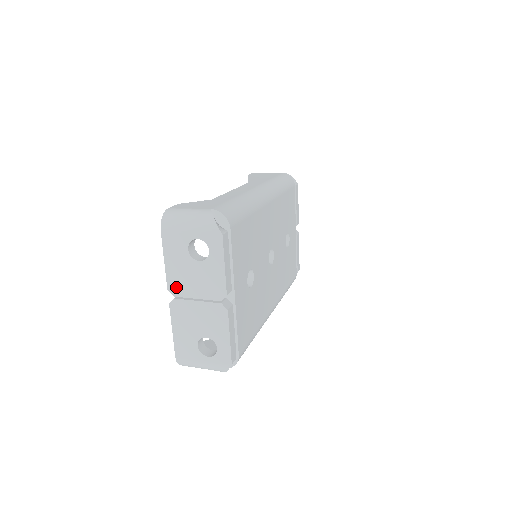
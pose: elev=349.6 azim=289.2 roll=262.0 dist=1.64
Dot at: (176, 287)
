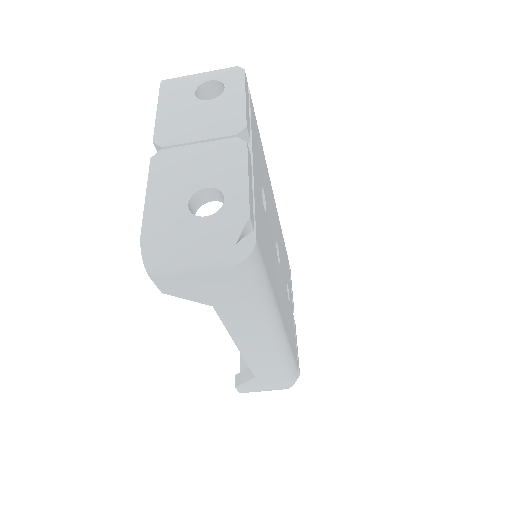
Dot at: (167, 135)
